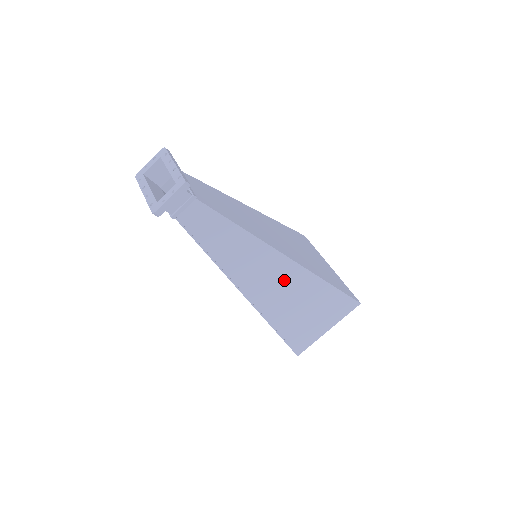
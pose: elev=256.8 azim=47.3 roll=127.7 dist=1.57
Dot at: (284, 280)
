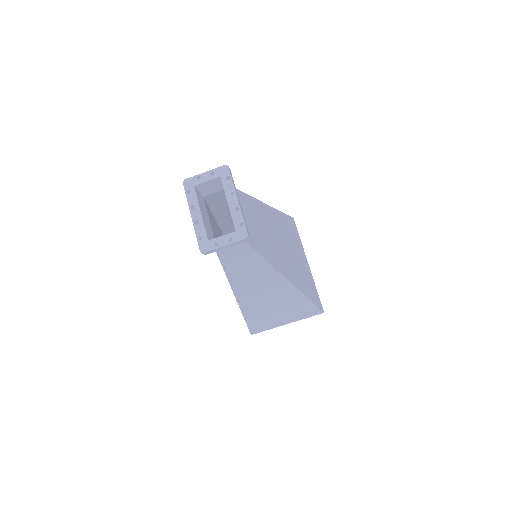
Dot at: (277, 295)
